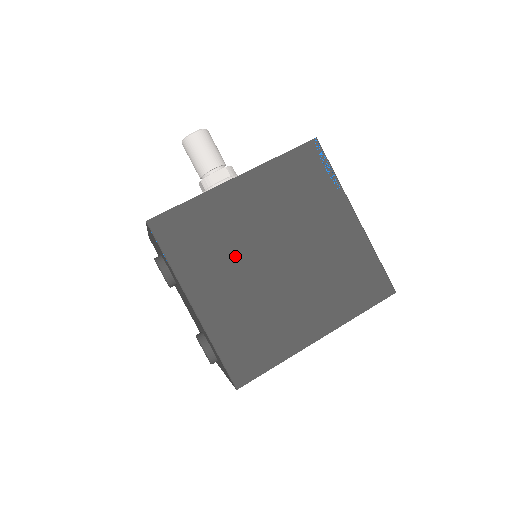
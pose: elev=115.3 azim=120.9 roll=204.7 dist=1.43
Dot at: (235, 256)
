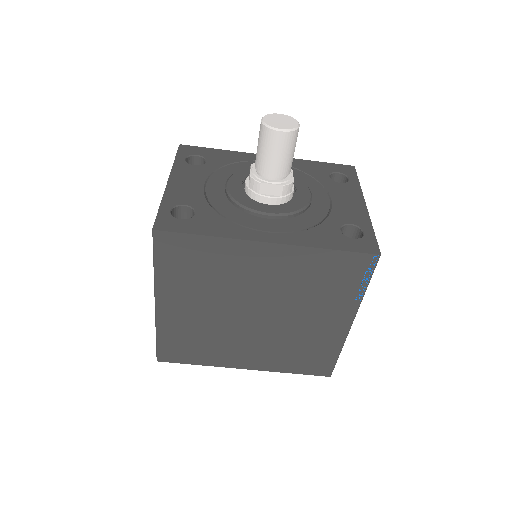
Dot at: (218, 294)
